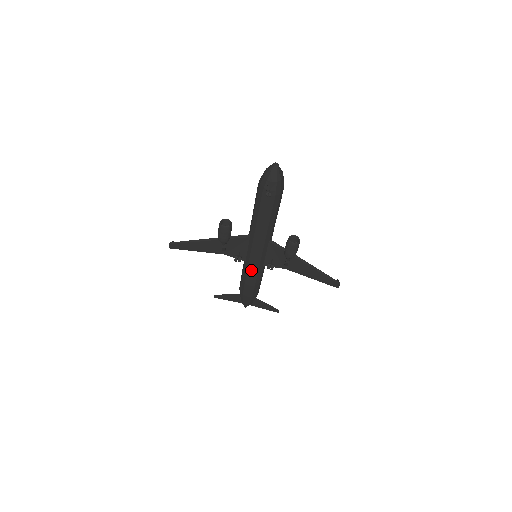
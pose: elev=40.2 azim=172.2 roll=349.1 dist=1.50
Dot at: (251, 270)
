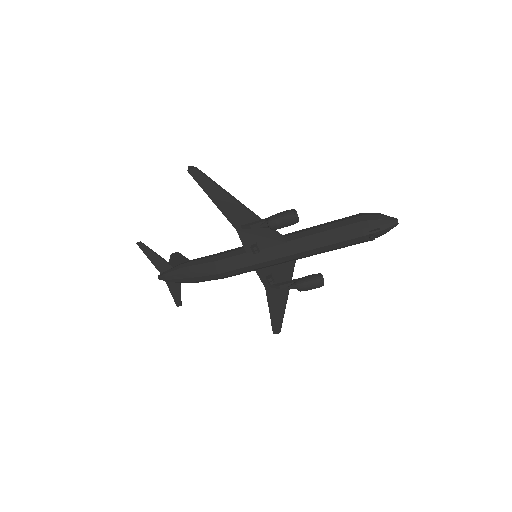
Dot at: (244, 265)
